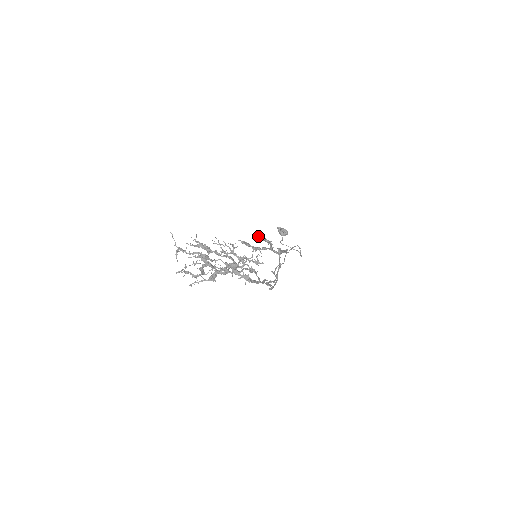
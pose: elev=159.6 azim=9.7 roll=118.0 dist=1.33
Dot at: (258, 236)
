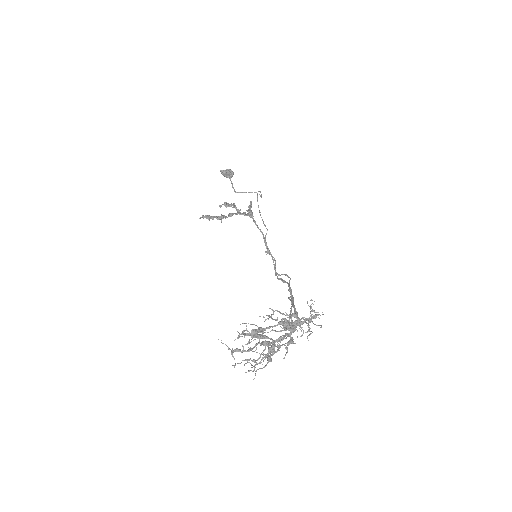
Dot at: (221, 206)
